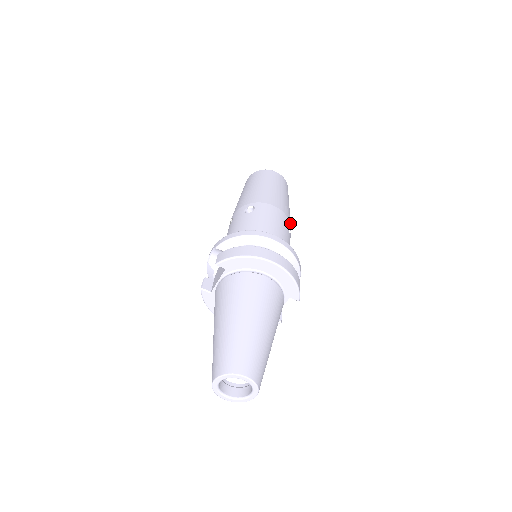
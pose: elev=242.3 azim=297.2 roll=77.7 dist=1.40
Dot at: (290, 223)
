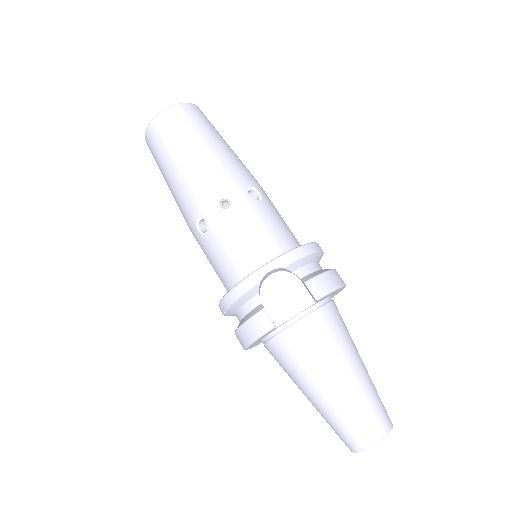
Dot at: occluded
